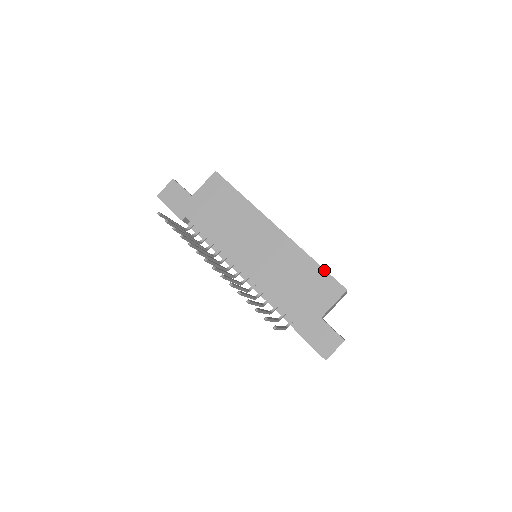
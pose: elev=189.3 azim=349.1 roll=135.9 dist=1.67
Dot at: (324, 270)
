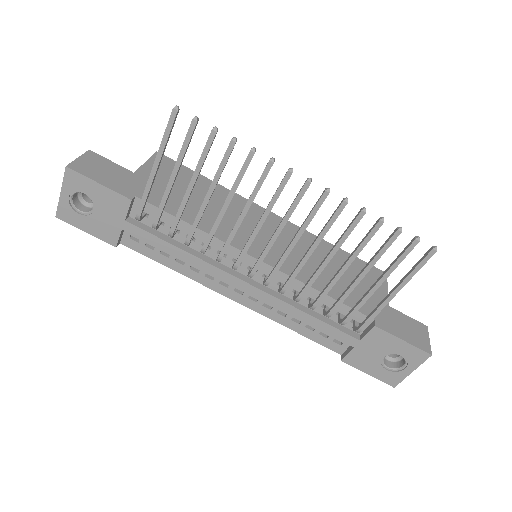
Dot at: occluded
